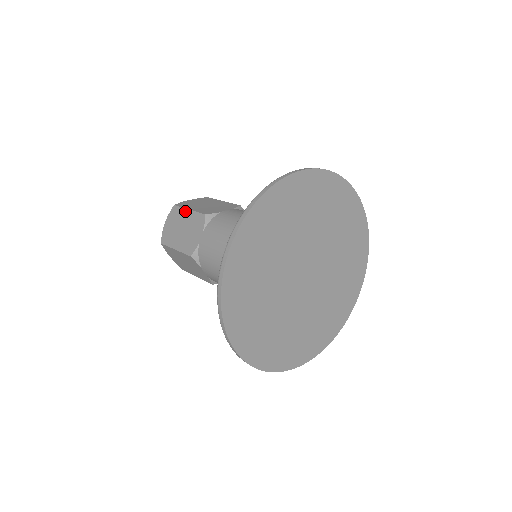
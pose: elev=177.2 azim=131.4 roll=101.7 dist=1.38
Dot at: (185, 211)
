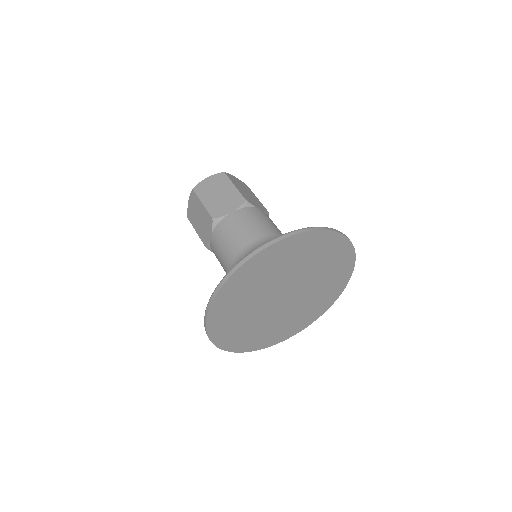
Dot at: (200, 203)
